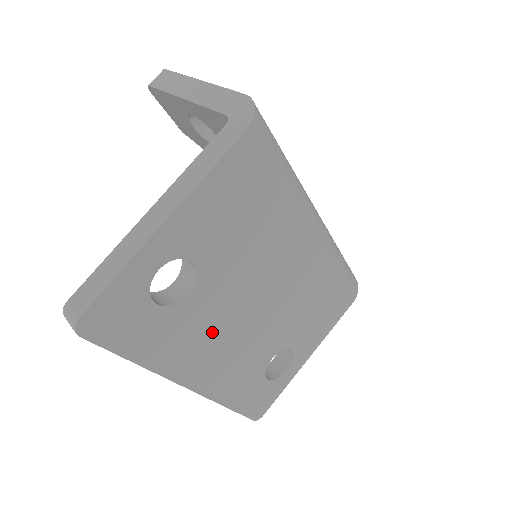
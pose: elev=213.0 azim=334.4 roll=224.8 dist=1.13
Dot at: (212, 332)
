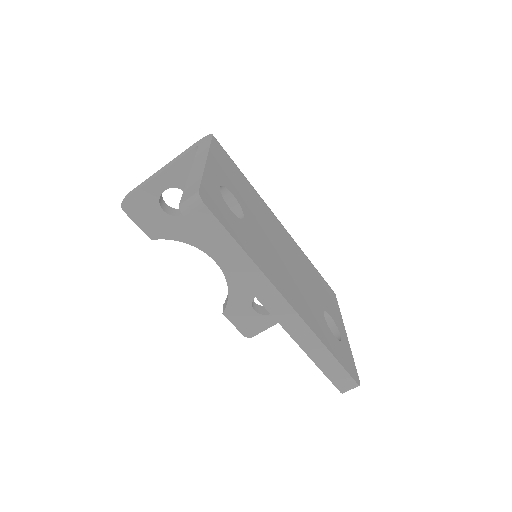
Dot at: (273, 259)
